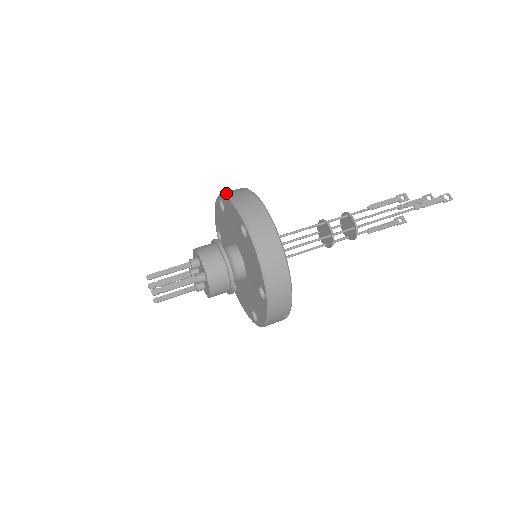
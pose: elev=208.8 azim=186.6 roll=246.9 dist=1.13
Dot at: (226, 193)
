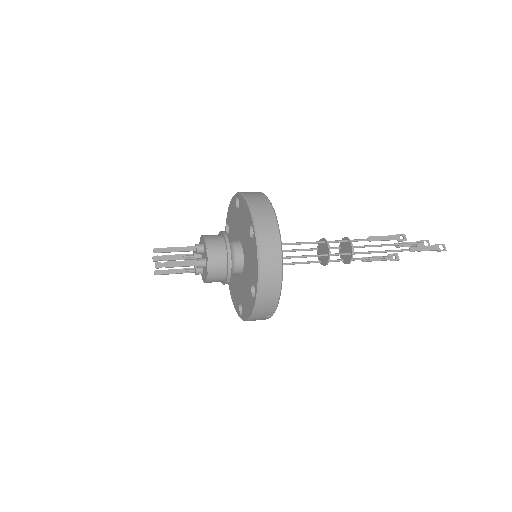
Dot at: (244, 193)
